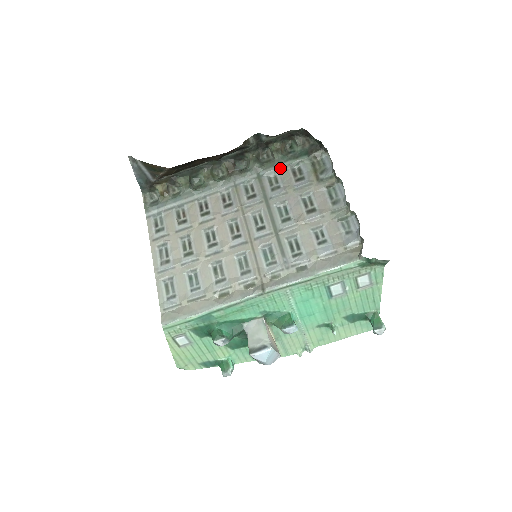
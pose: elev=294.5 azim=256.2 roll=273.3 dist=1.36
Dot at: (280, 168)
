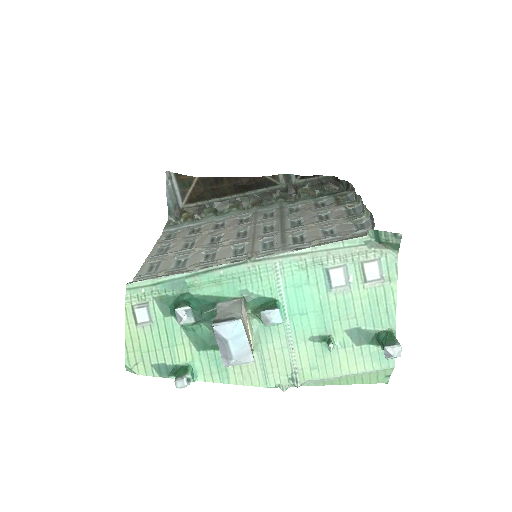
Dot at: (304, 202)
